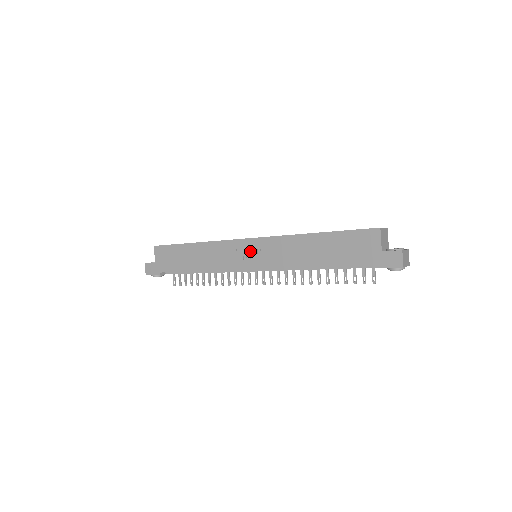
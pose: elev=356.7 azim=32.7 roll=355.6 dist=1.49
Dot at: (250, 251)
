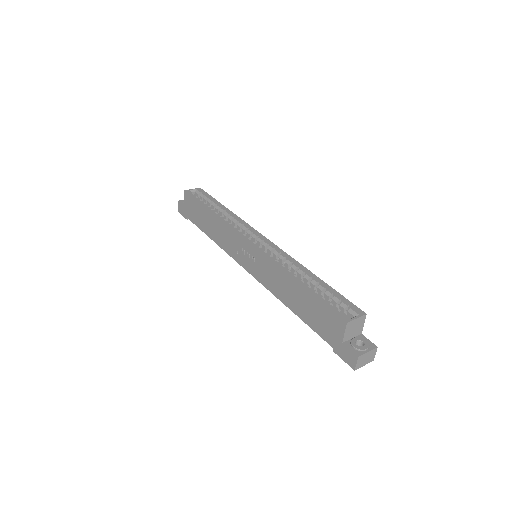
Dot at: (247, 254)
